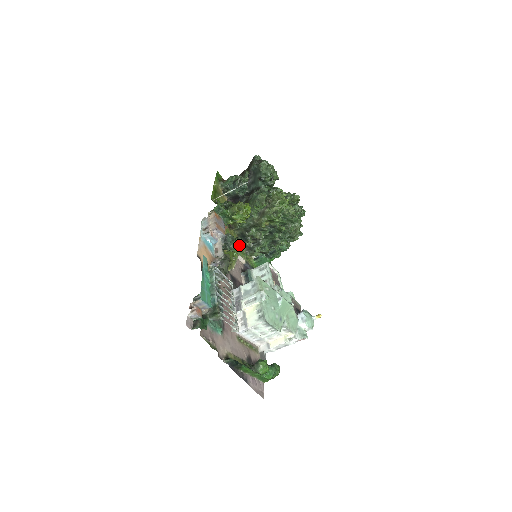
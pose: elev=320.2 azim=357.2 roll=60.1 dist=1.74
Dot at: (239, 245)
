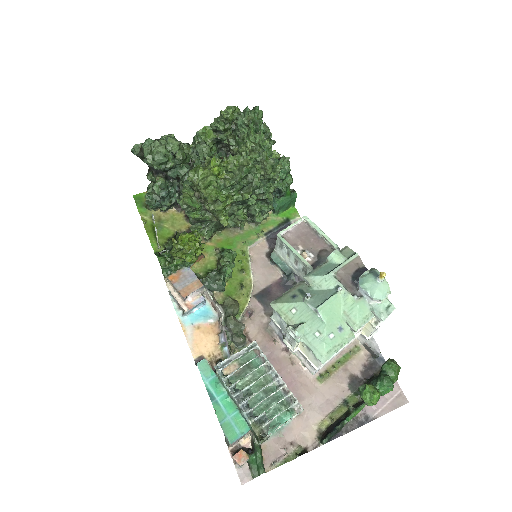
Dot at: (230, 262)
